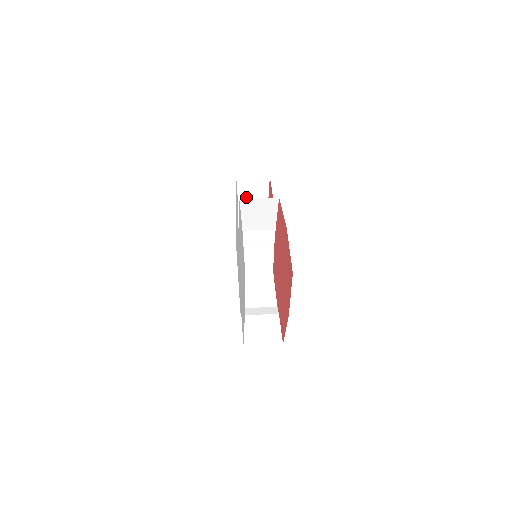
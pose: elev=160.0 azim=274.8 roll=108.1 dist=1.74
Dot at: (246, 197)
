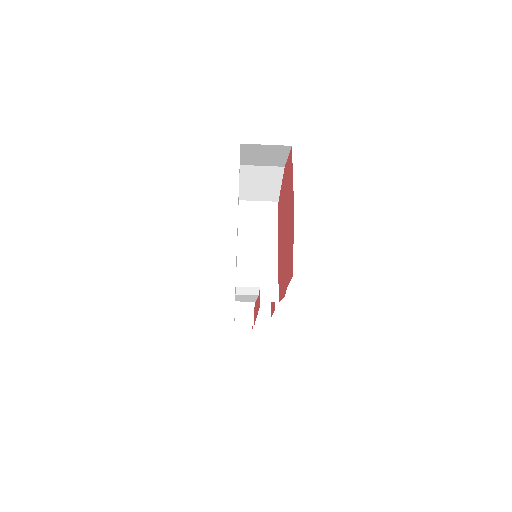
Dot at: occluded
